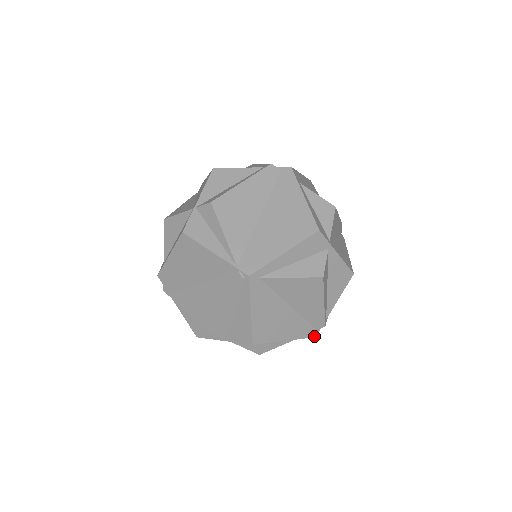
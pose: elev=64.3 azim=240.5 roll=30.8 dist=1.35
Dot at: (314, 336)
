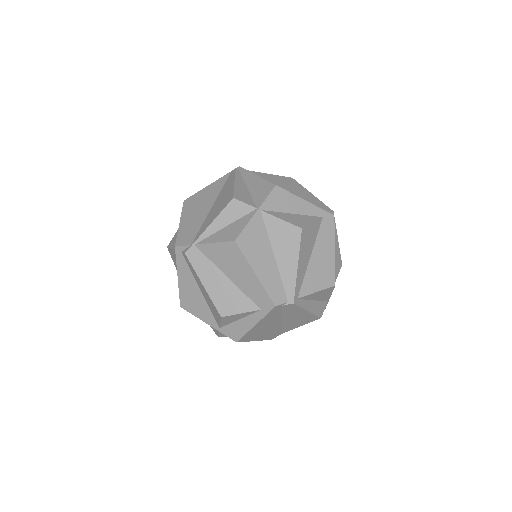
Dot at: (332, 215)
